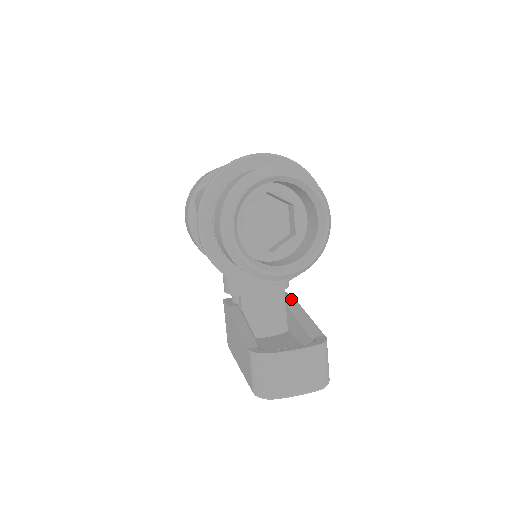
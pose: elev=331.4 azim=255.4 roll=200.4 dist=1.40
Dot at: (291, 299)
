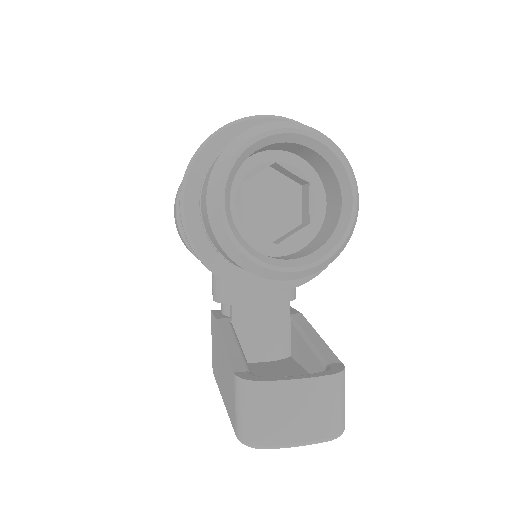
Dot at: (298, 315)
